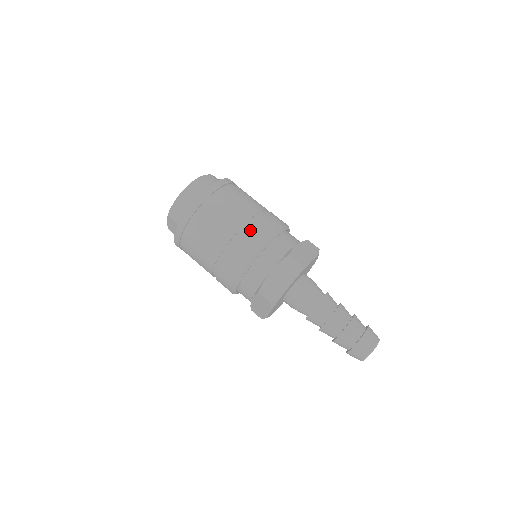
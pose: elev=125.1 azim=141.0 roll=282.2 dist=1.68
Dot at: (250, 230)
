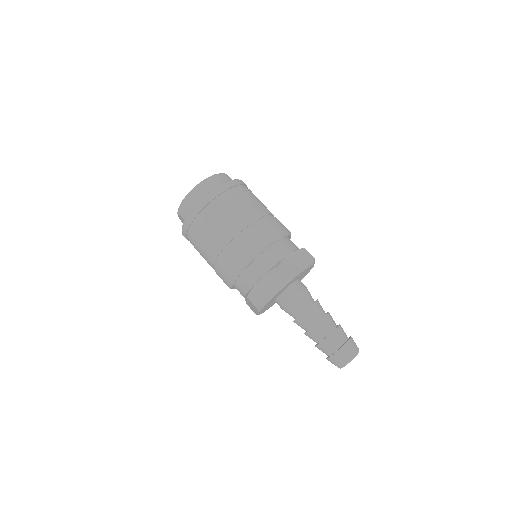
Dot at: (244, 238)
